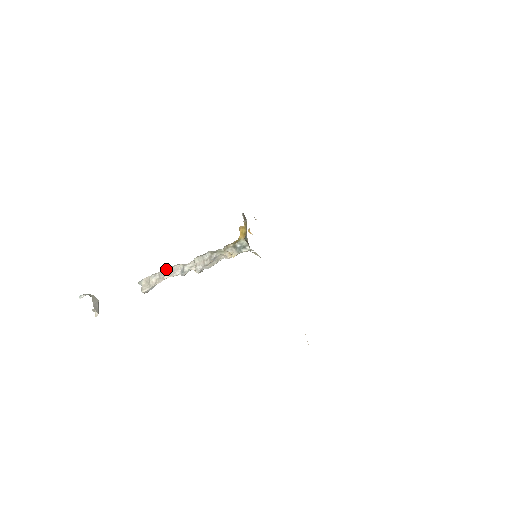
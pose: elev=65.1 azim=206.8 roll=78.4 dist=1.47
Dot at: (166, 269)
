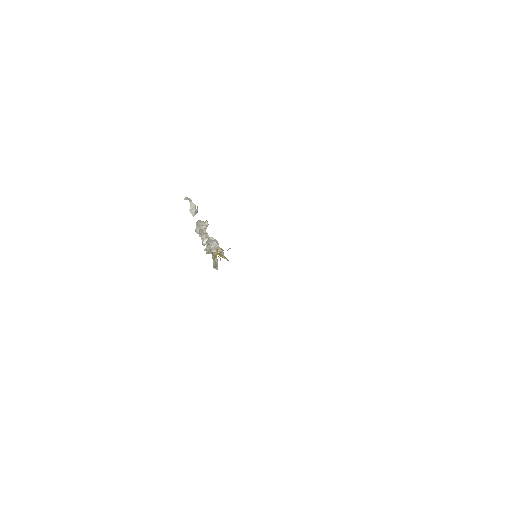
Dot at: (200, 230)
